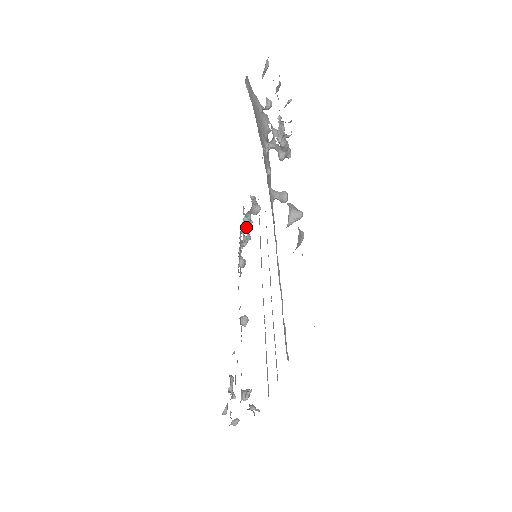
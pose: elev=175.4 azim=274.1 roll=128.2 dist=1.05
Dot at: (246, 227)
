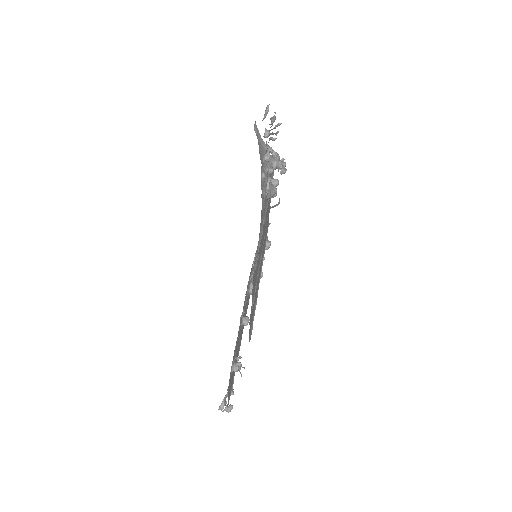
Dot at: occluded
